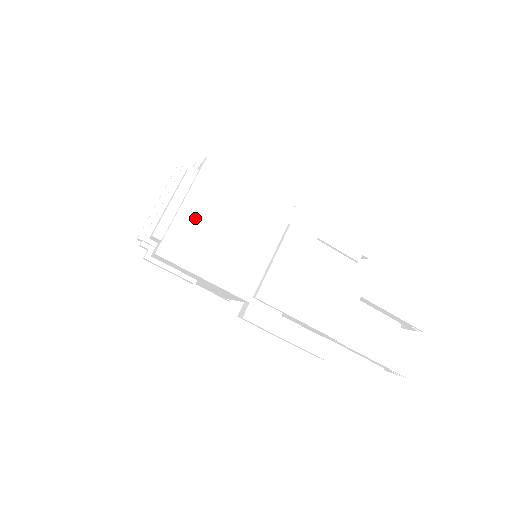
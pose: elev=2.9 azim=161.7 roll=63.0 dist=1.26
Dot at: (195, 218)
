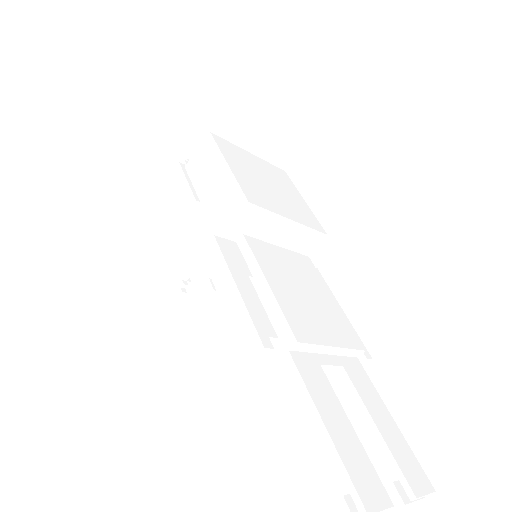
Dot at: (252, 161)
